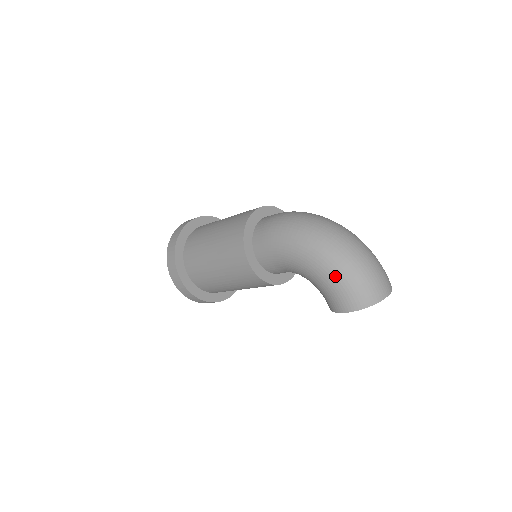
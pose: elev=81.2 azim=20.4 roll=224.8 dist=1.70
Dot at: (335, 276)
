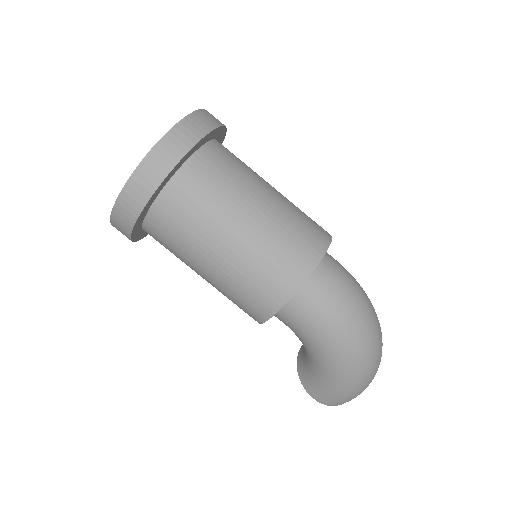
Dot at: (343, 390)
